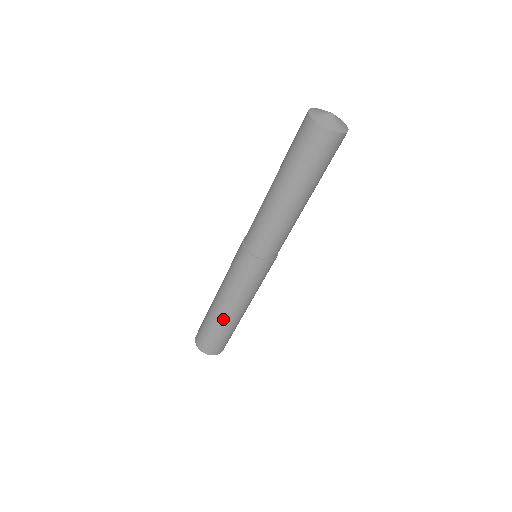
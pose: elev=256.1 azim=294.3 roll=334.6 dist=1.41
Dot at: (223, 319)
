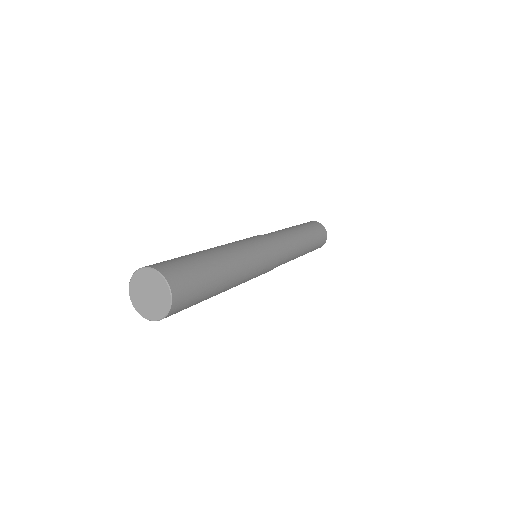
Dot at: (211, 252)
